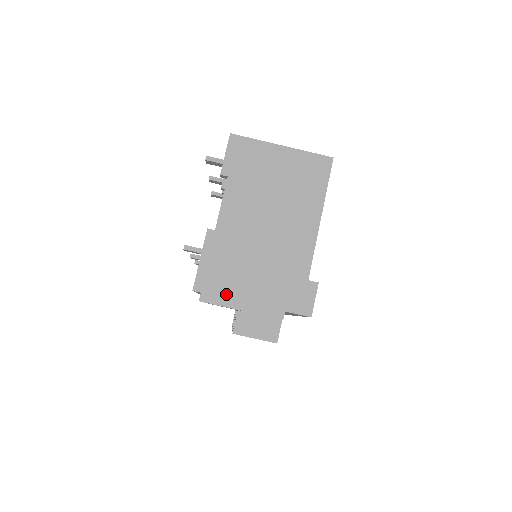
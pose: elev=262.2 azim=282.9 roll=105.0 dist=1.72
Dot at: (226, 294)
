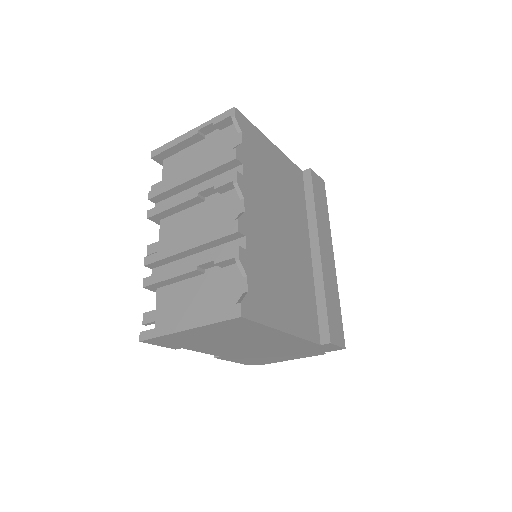
Dot at: (271, 361)
